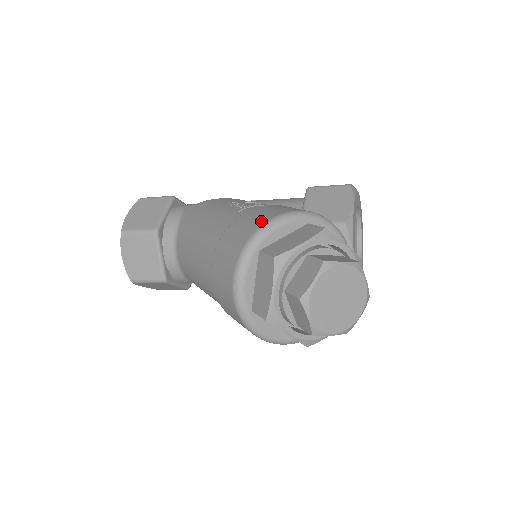
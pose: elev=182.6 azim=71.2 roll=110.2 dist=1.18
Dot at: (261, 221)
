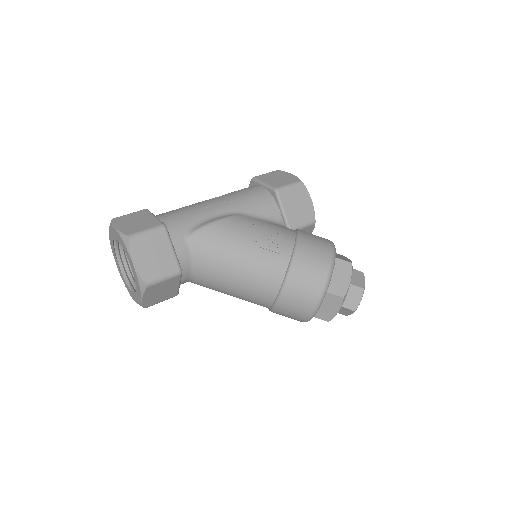
Dot at: (323, 273)
